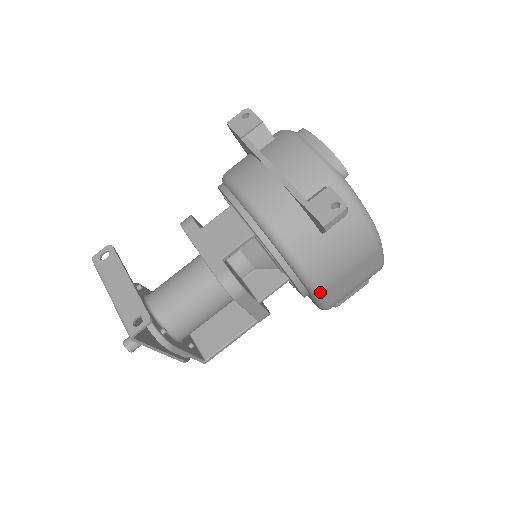
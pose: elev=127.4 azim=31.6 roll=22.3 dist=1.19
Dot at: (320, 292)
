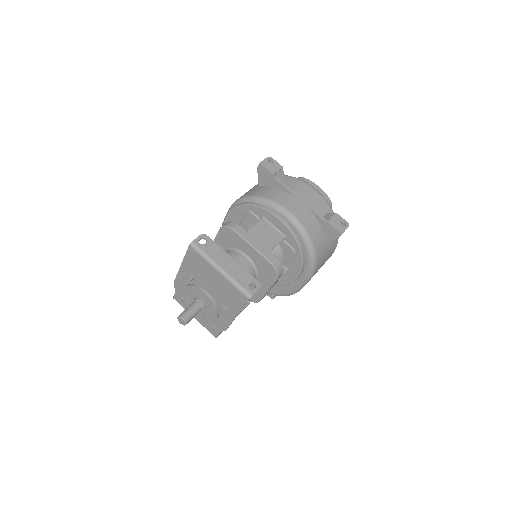
Dot at: occluded
